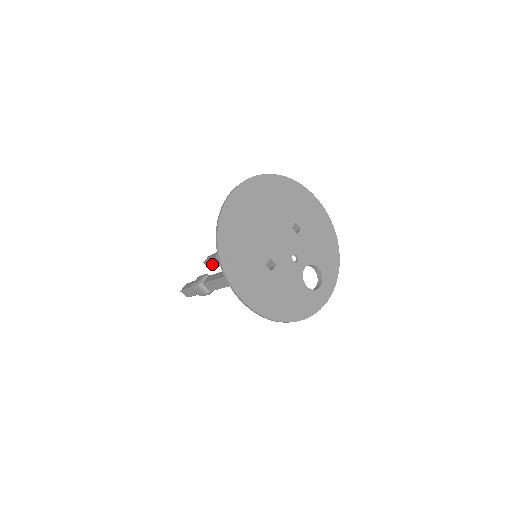
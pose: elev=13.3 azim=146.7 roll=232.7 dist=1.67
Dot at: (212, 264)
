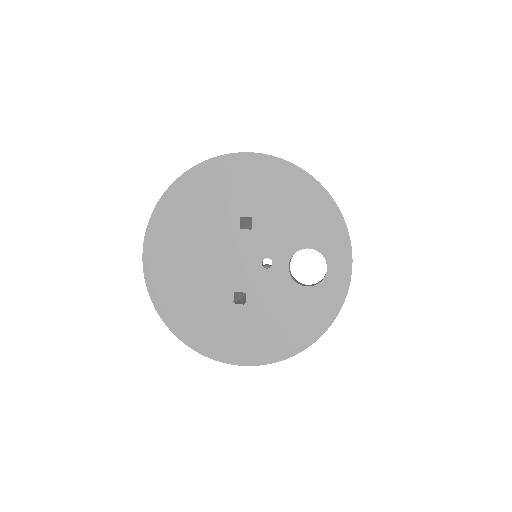
Dot at: occluded
